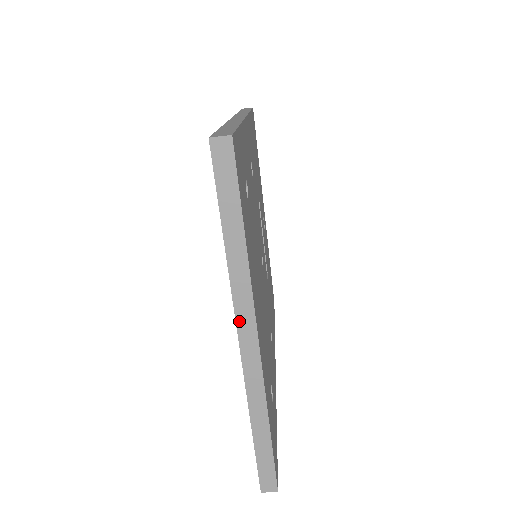
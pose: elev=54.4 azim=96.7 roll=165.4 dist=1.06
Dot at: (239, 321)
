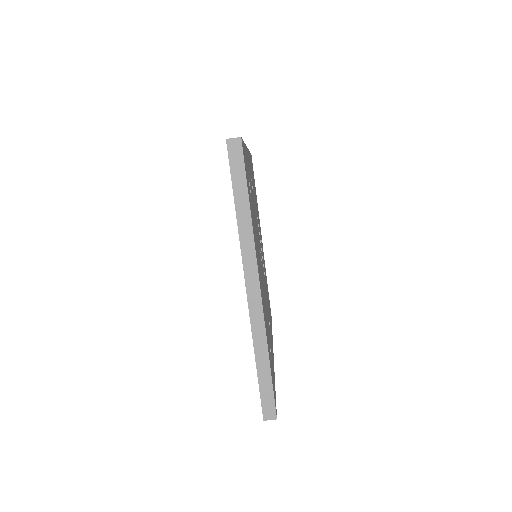
Dot at: (246, 270)
